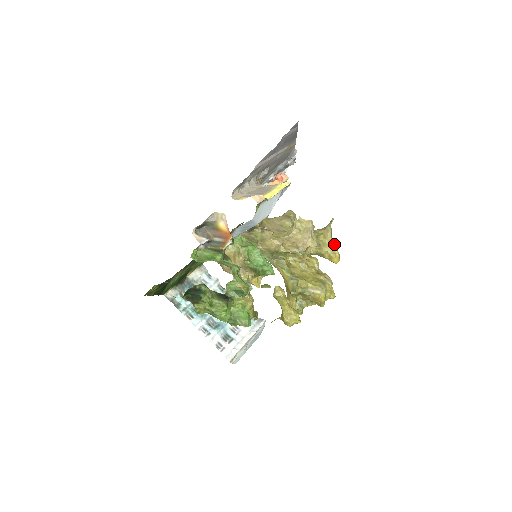
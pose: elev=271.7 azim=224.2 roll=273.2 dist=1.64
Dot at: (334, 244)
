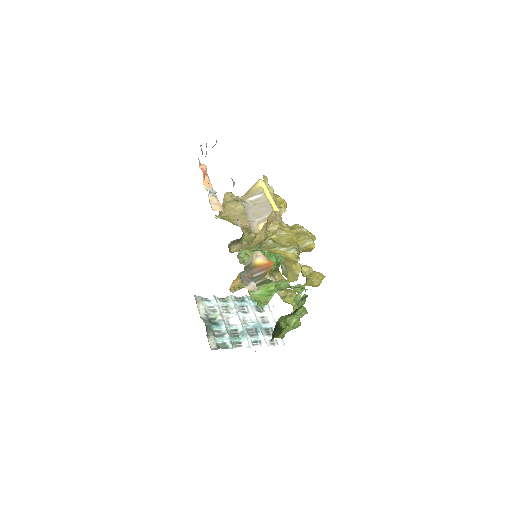
Dot at: (276, 195)
